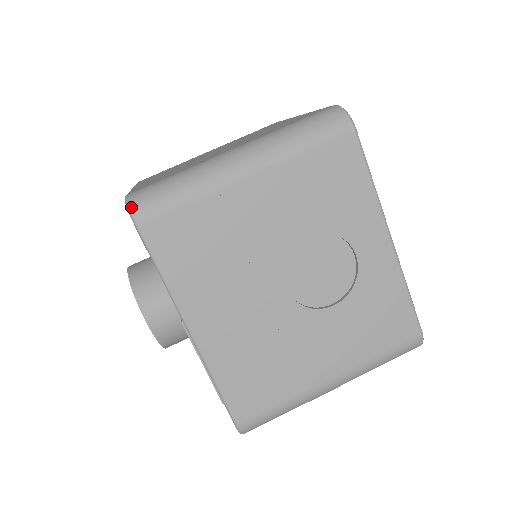
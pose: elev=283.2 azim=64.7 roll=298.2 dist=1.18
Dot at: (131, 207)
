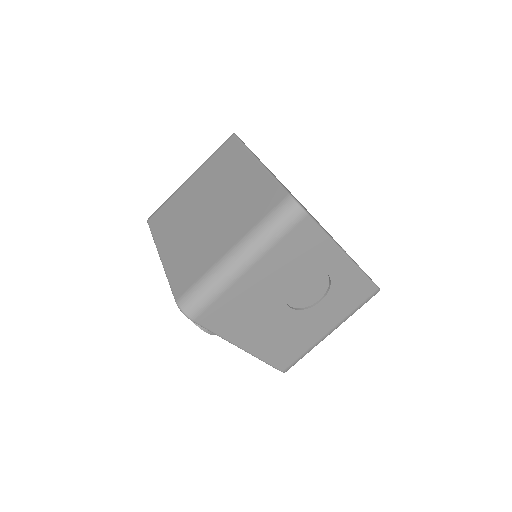
Dot at: (185, 313)
